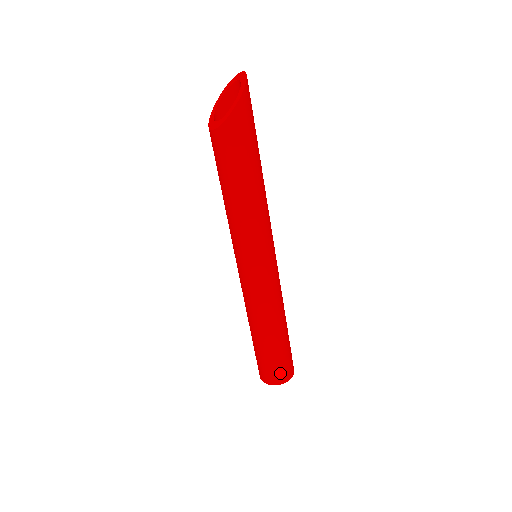
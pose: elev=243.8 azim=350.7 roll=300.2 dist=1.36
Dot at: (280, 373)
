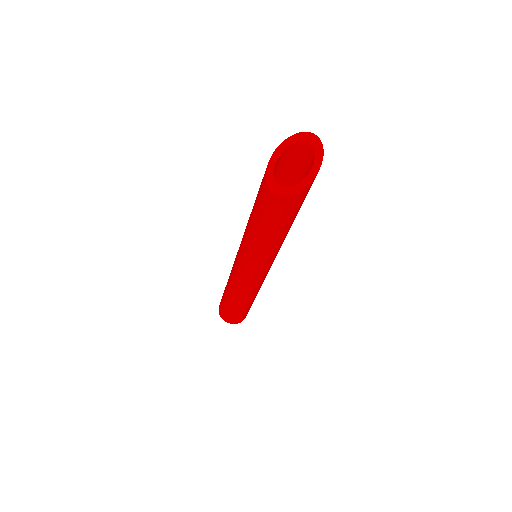
Dot at: (243, 318)
